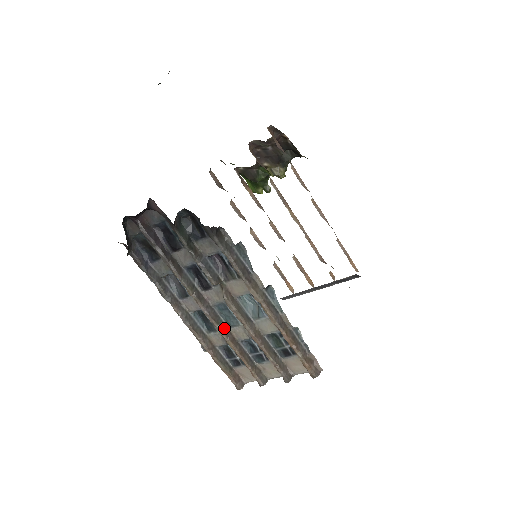
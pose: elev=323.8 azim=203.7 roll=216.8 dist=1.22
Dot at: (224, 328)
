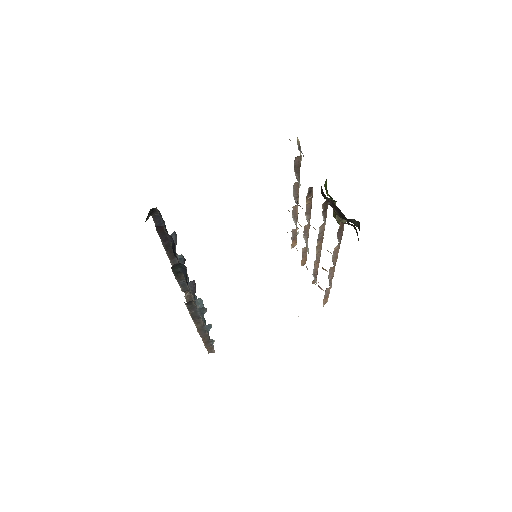
Dot at: occluded
